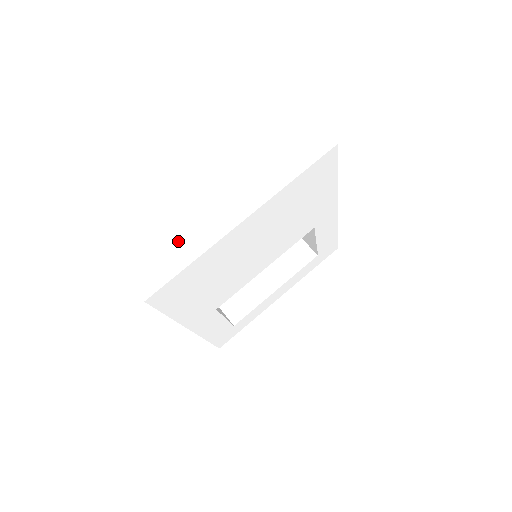
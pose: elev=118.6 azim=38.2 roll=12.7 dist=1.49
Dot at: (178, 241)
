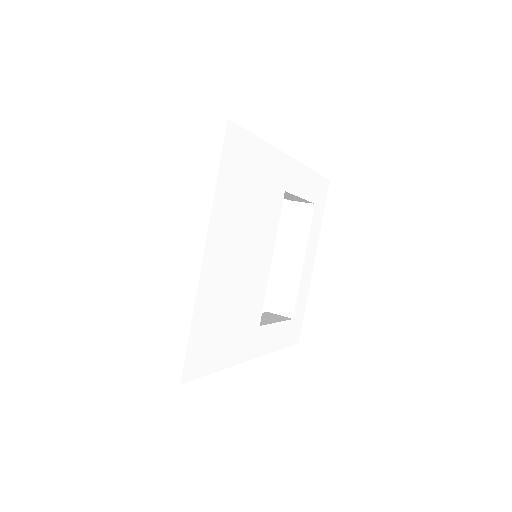
Dot at: (168, 313)
